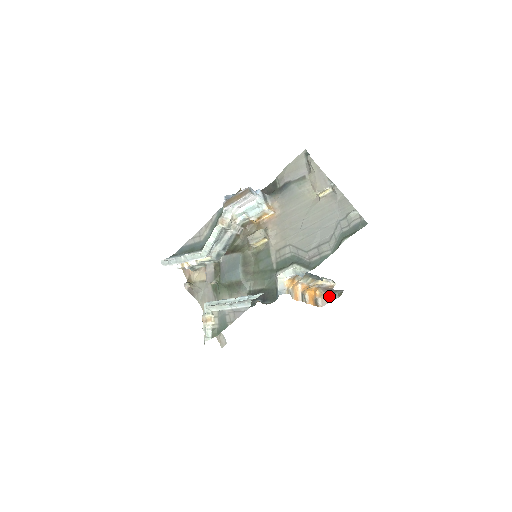
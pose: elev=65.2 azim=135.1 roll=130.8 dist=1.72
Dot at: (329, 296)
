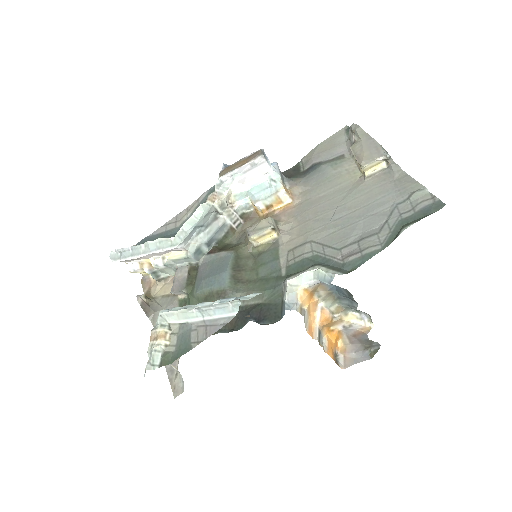
Dot at: (356, 353)
